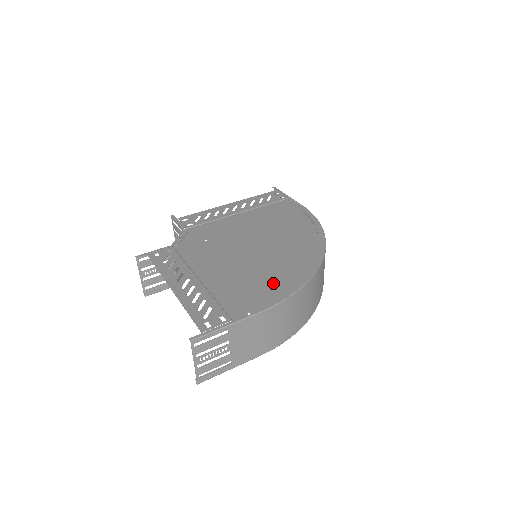
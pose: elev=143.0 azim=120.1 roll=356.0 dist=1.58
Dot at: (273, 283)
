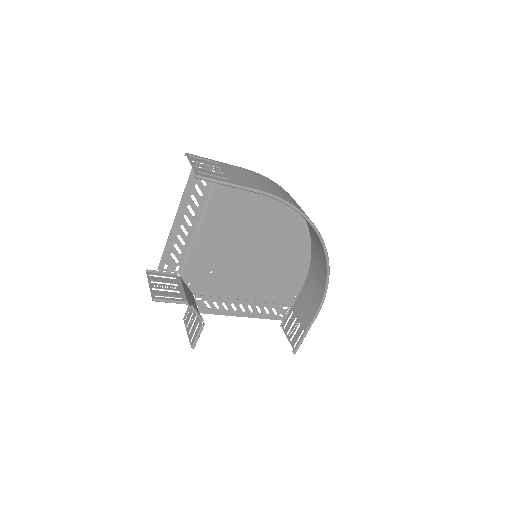
Dot at: (259, 199)
